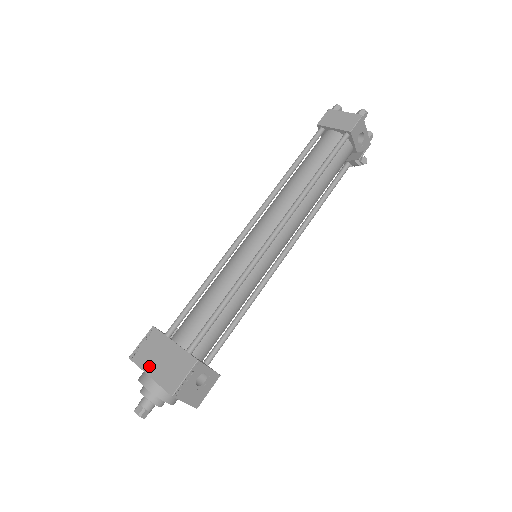
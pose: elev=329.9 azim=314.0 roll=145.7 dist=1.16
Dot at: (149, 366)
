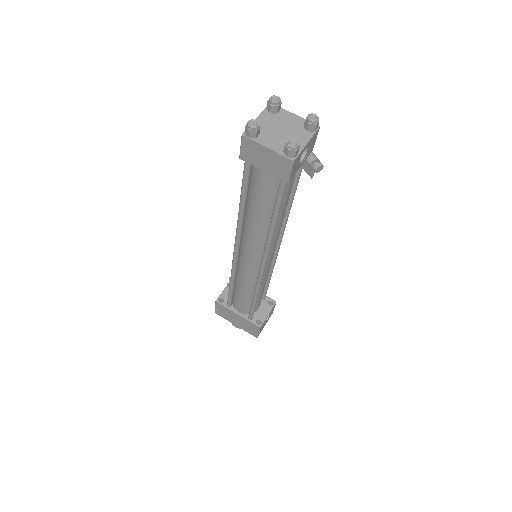
Dot at: (232, 321)
